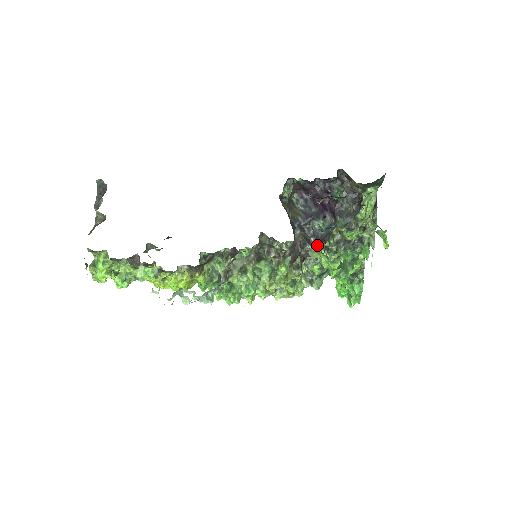
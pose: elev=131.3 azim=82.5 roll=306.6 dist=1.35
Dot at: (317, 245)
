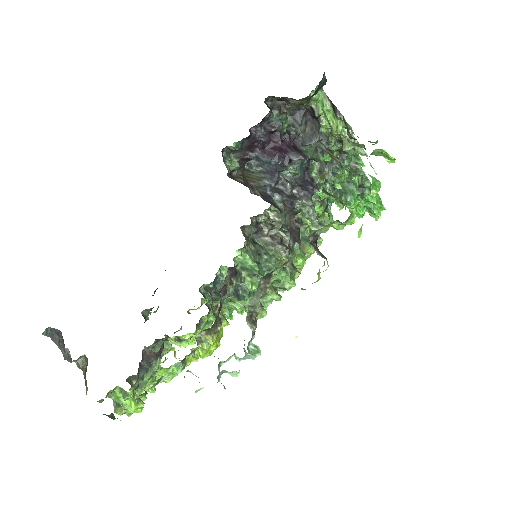
Dot at: (304, 193)
